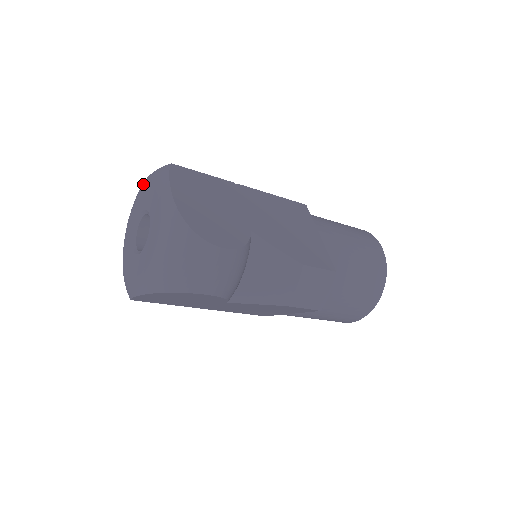
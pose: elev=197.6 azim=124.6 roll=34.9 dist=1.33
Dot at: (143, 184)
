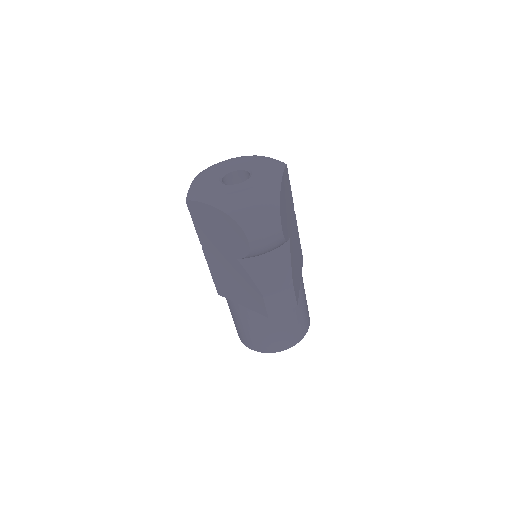
Dot at: (254, 156)
